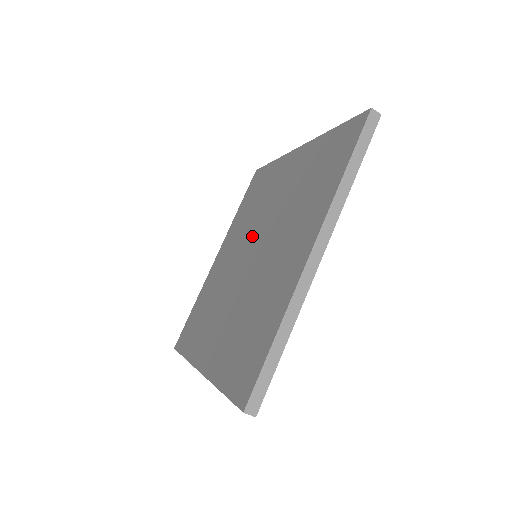
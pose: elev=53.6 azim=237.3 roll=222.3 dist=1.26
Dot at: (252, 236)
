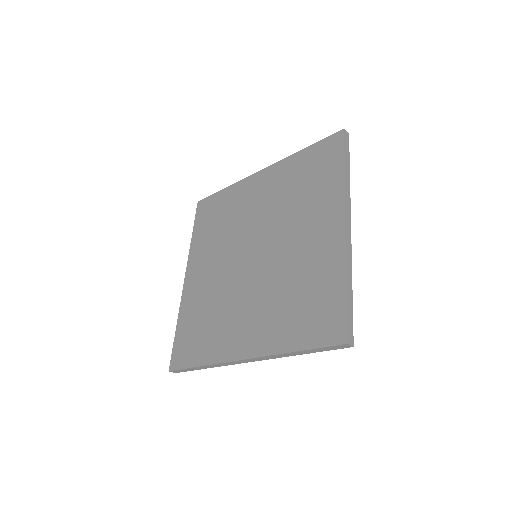
Dot at: (241, 243)
